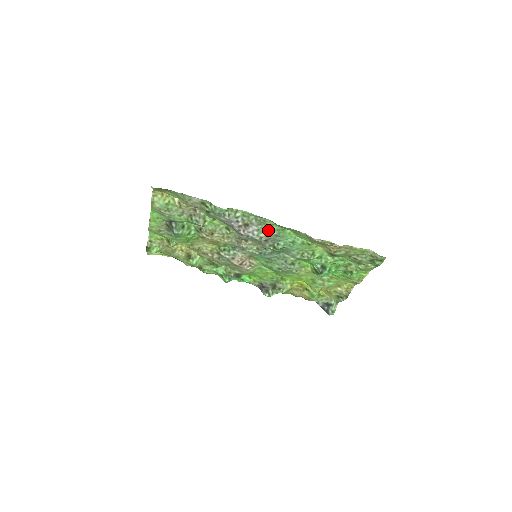
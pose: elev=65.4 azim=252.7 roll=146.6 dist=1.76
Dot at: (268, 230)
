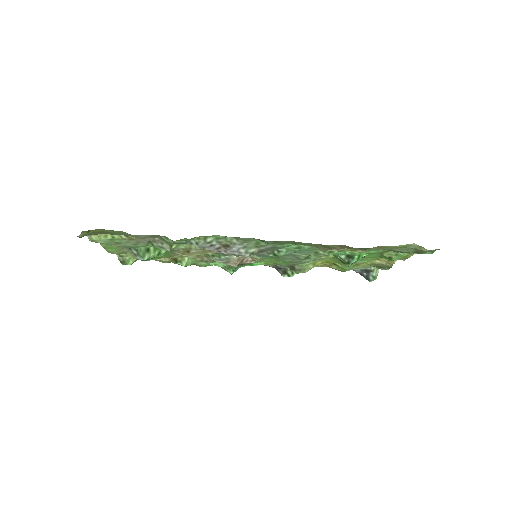
Dot at: (258, 245)
